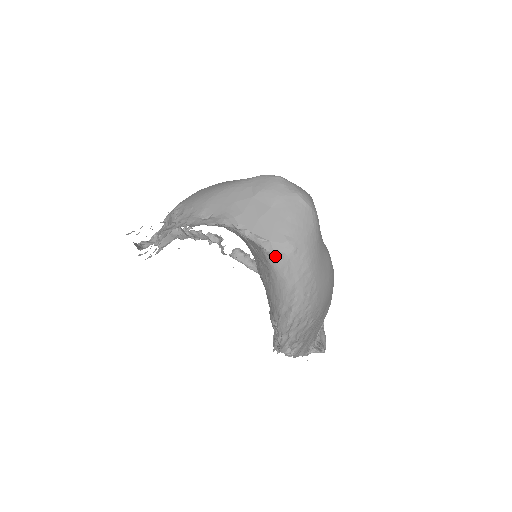
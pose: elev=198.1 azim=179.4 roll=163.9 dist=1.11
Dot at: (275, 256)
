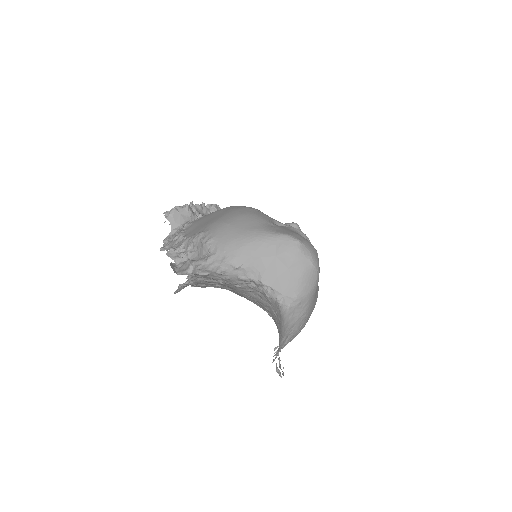
Dot at: (286, 307)
